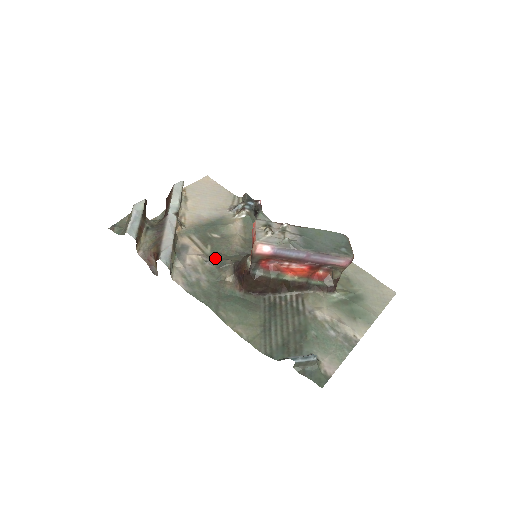
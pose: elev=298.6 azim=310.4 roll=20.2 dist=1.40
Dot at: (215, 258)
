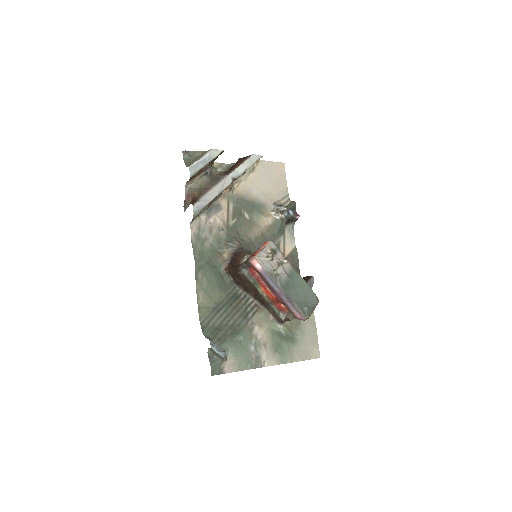
Dot at: (231, 232)
